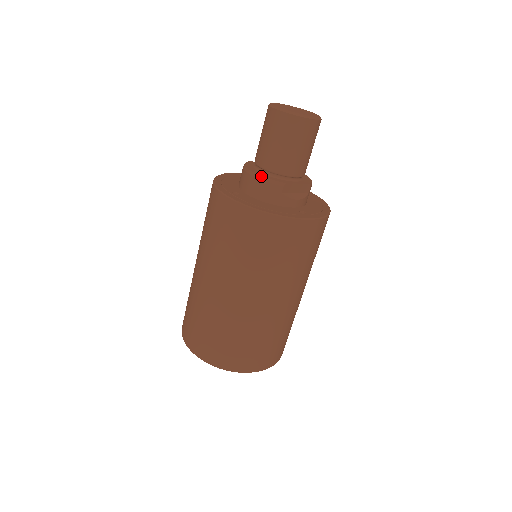
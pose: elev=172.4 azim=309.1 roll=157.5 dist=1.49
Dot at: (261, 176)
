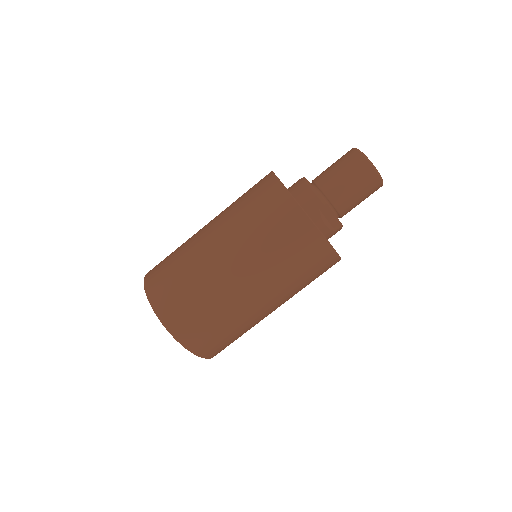
Dot at: occluded
